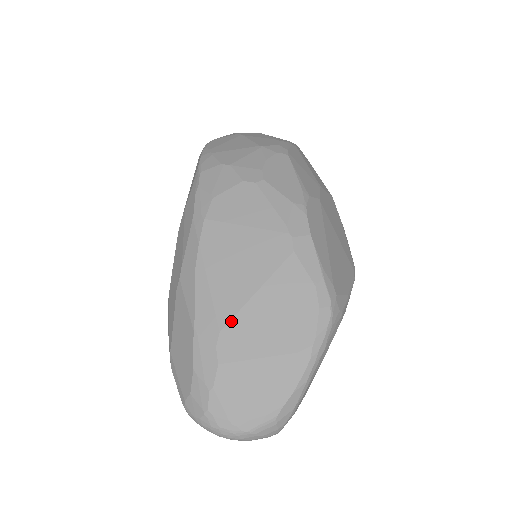
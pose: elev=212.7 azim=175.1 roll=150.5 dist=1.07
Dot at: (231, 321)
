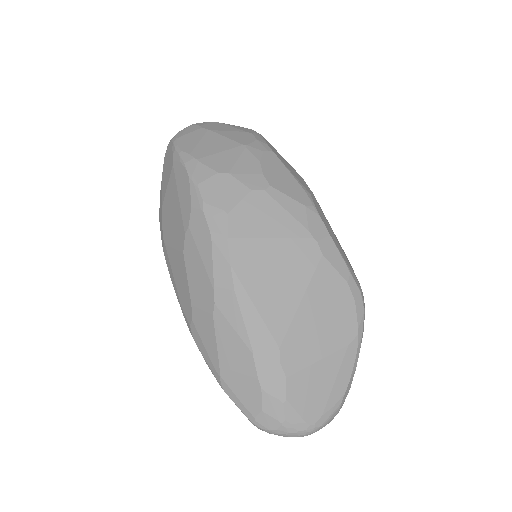
Dot at: (287, 335)
